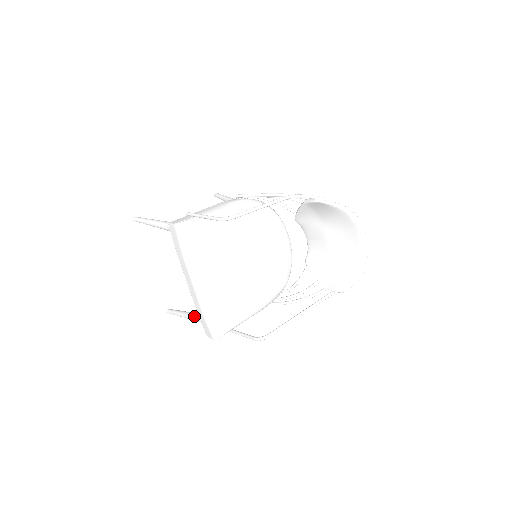
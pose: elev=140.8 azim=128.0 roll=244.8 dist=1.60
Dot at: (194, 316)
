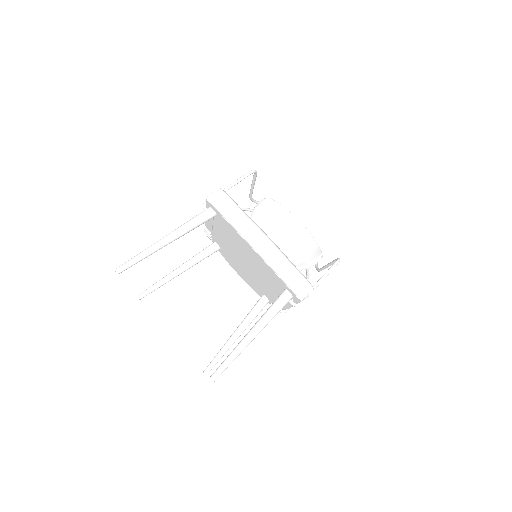
Dot at: (264, 316)
